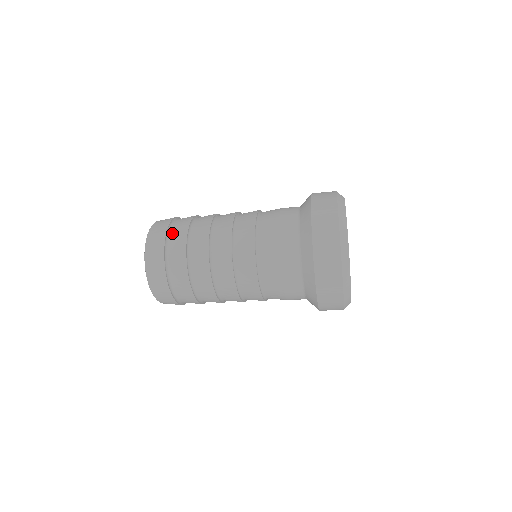
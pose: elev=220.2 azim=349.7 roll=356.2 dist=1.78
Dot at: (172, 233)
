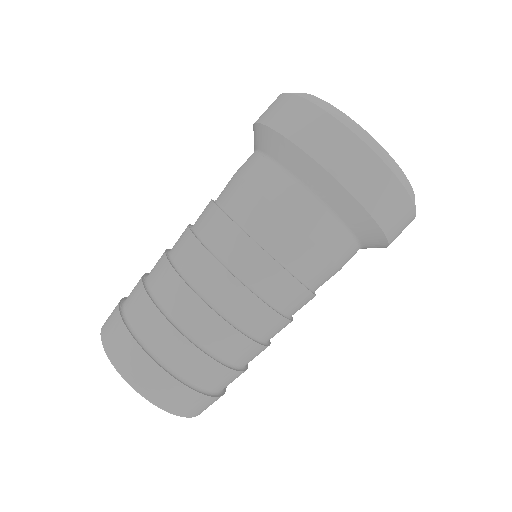
Dot at: (136, 325)
